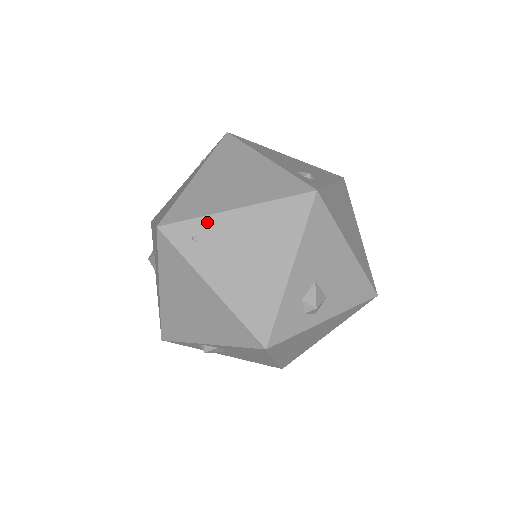
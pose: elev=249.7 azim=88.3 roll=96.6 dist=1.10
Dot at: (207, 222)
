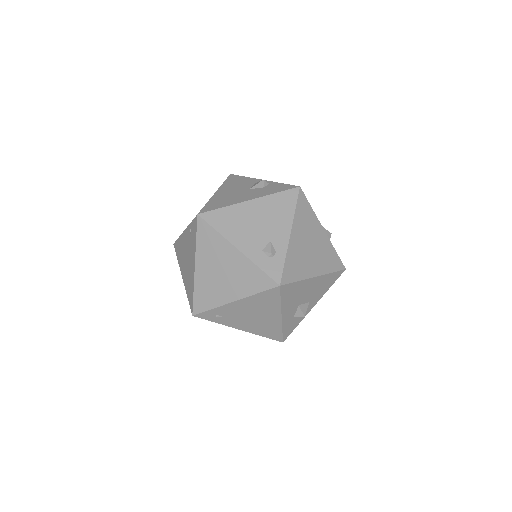
Dot at: (220, 309)
